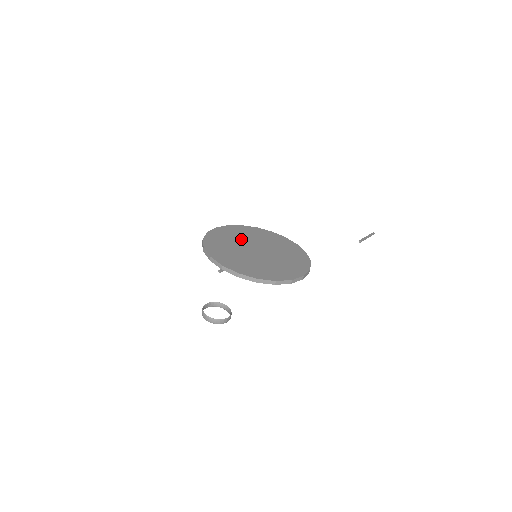
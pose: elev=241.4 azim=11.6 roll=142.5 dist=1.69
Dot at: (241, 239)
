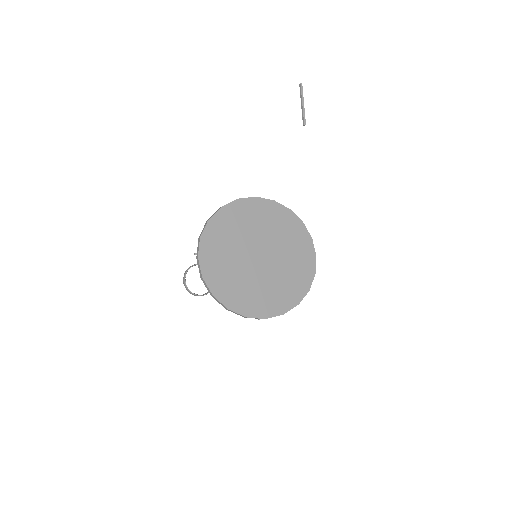
Dot at: (235, 253)
